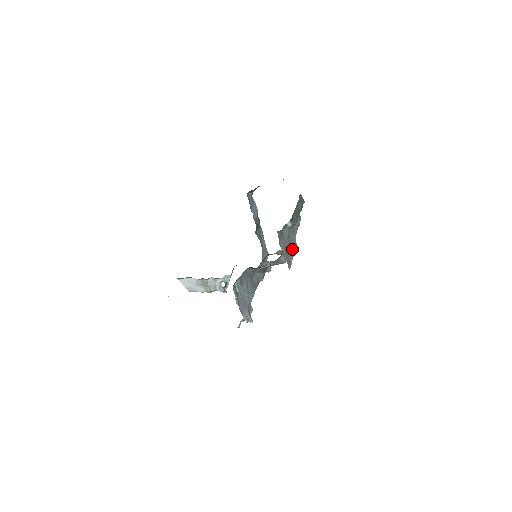
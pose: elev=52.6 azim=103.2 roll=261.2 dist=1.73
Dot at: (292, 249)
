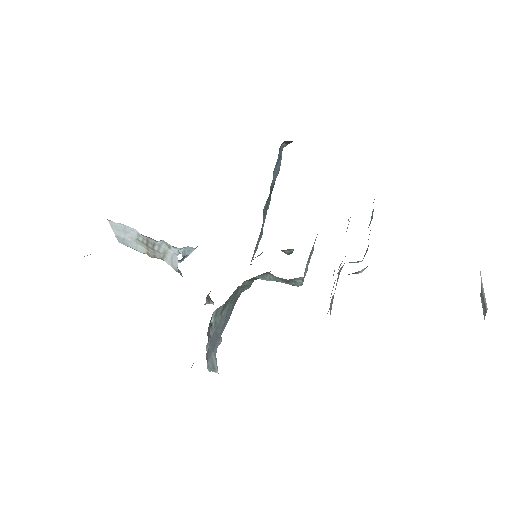
Dot at: occluded
